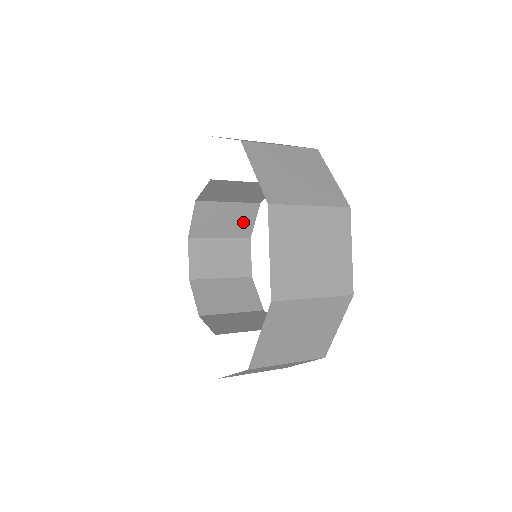
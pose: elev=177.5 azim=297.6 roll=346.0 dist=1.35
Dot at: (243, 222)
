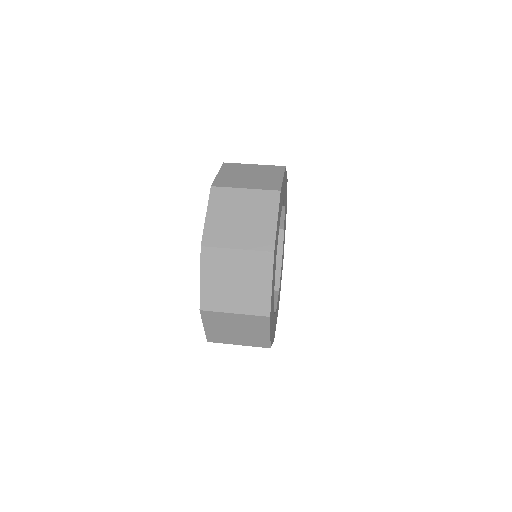
Dot at: occluded
